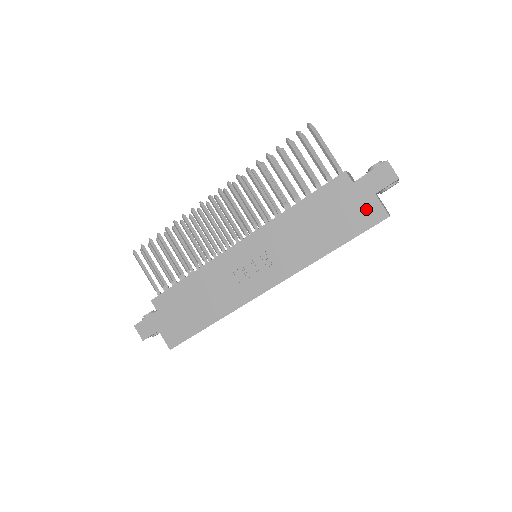
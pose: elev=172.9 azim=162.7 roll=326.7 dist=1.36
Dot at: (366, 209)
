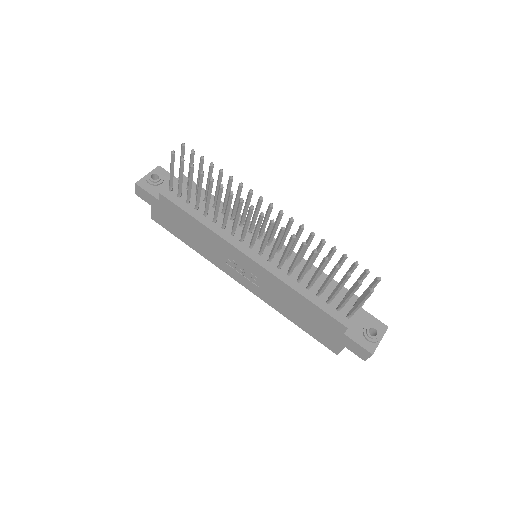
Dot at: (332, 342)
